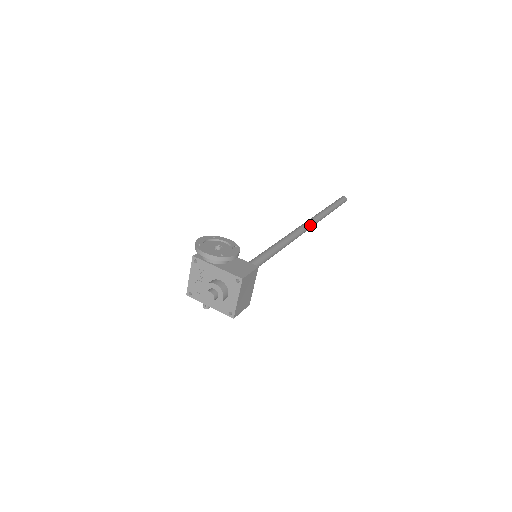
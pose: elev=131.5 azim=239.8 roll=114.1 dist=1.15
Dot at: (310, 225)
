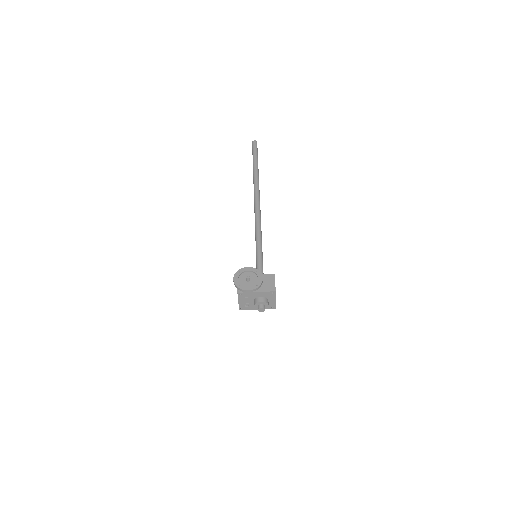
Dot at: (259, 196)
